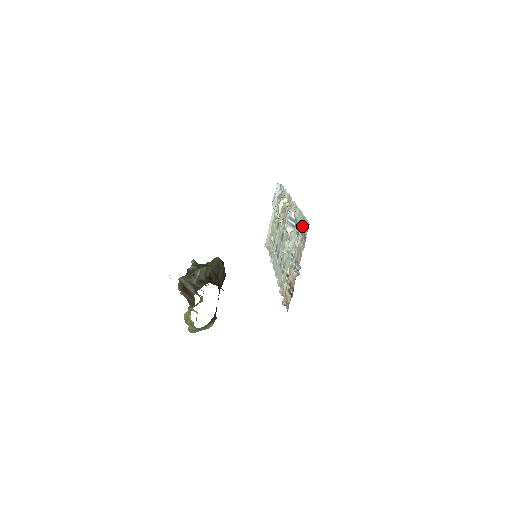
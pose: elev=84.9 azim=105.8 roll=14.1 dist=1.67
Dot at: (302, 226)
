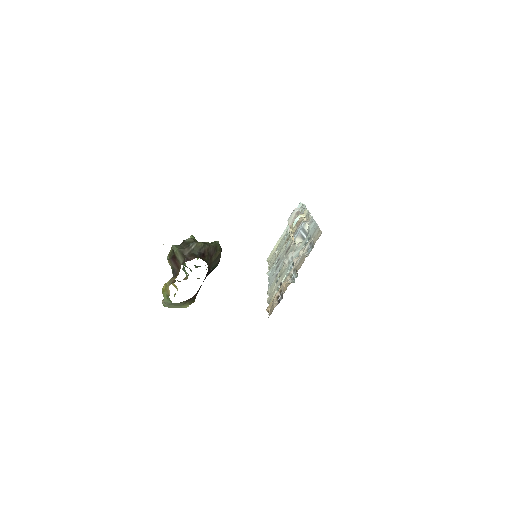
Dot at: (313, 236)
